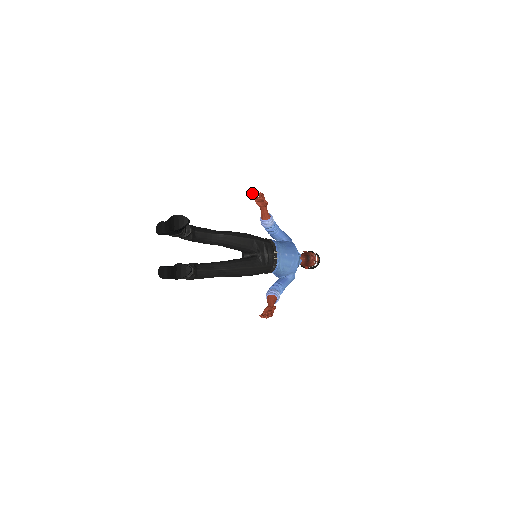
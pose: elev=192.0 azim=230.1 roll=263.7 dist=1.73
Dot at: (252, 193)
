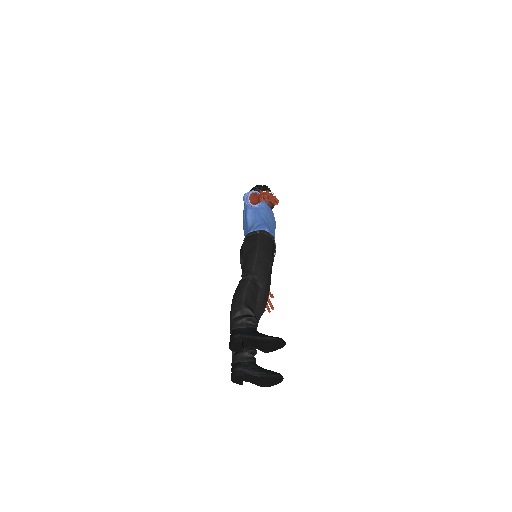
Dot at: (266, 201)
